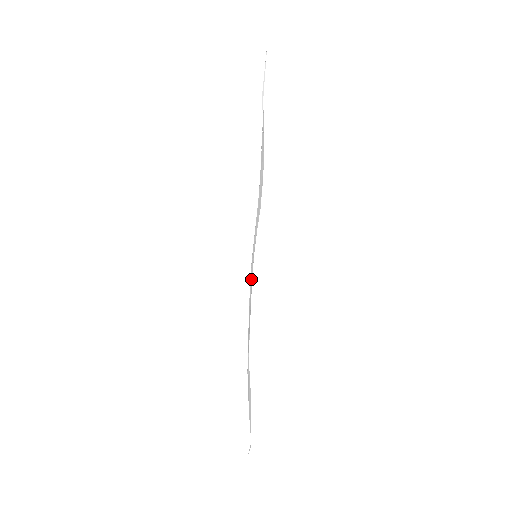
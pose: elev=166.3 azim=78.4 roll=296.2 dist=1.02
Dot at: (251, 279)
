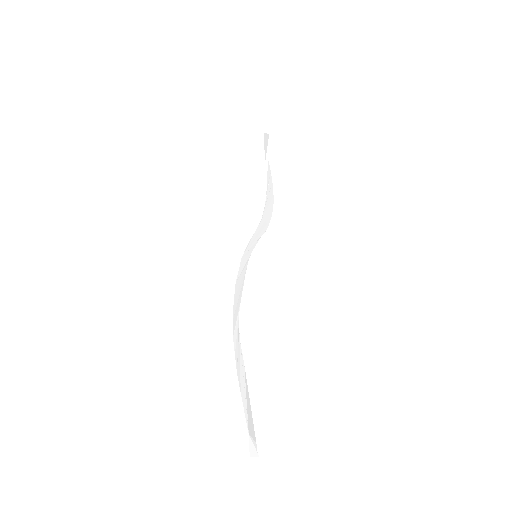
Dot at: (243, 264)
